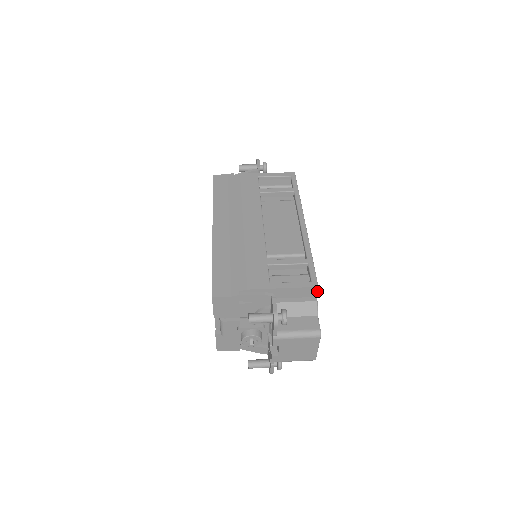
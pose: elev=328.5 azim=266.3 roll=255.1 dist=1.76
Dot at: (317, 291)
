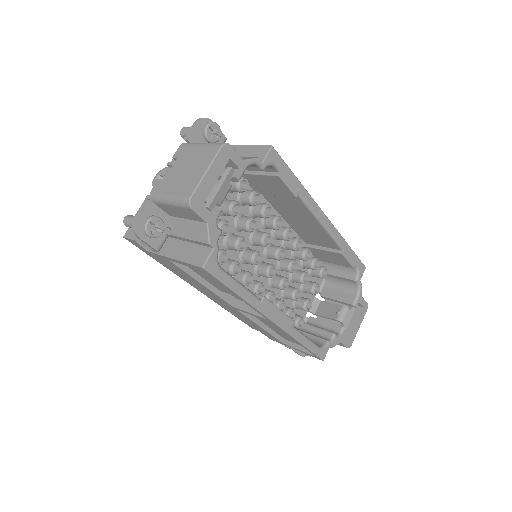
Dot at: (268, 153)
